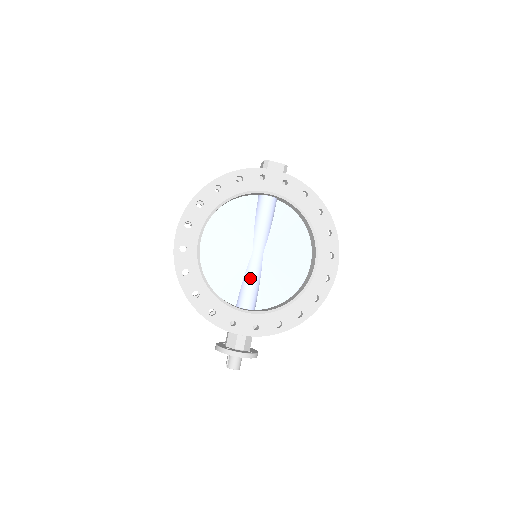
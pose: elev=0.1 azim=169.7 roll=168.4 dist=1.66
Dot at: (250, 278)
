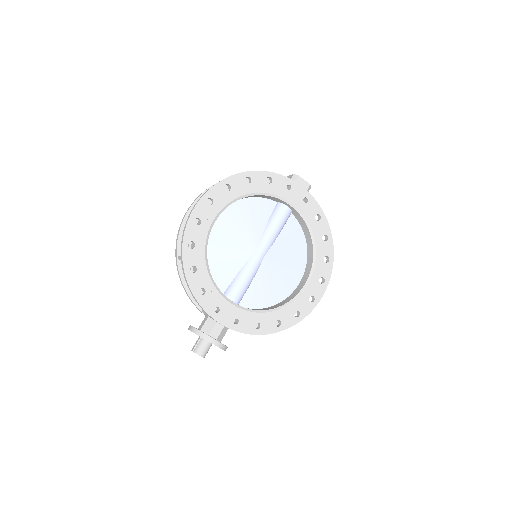
Dot at: (246, 273)
